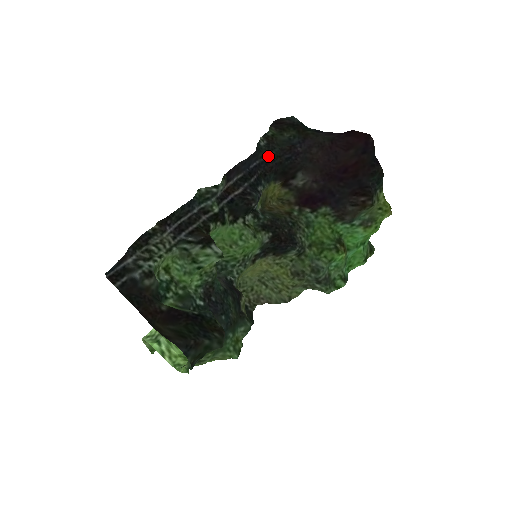
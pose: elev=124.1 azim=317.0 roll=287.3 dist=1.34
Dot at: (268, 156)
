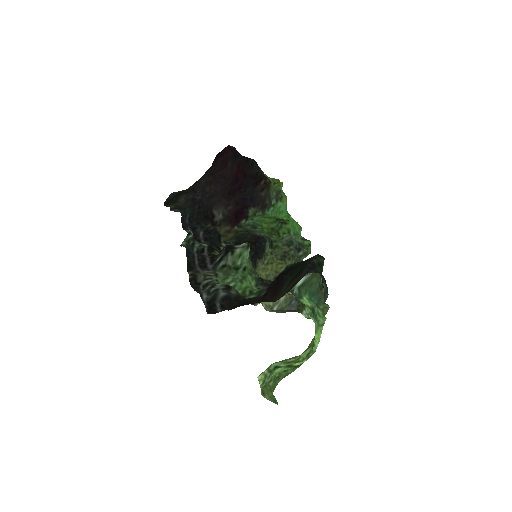
Dot at: (188, 213)
